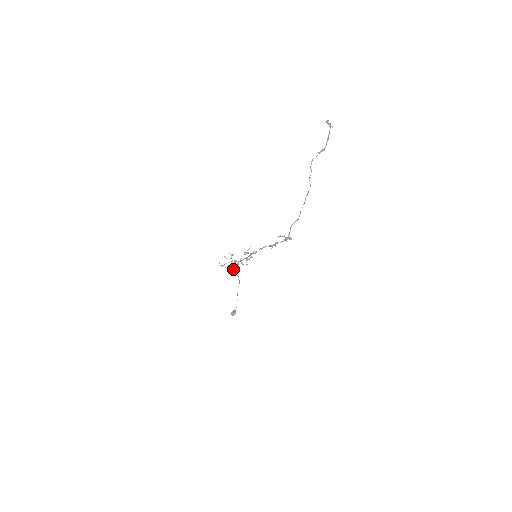
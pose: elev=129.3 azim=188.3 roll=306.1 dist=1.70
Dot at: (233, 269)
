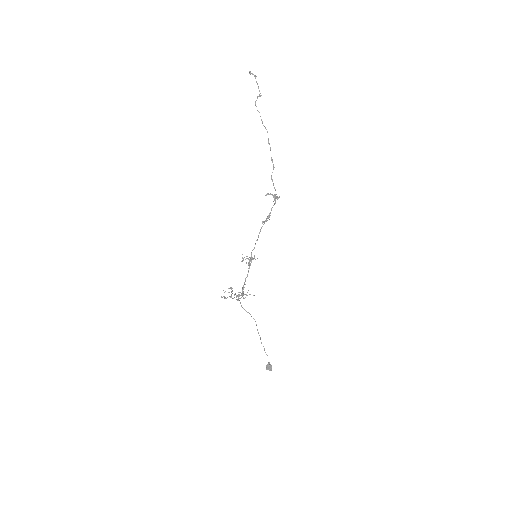
Dot at: (240, 298)
